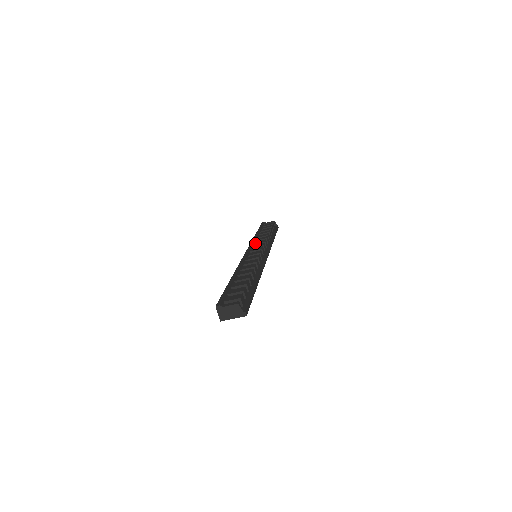
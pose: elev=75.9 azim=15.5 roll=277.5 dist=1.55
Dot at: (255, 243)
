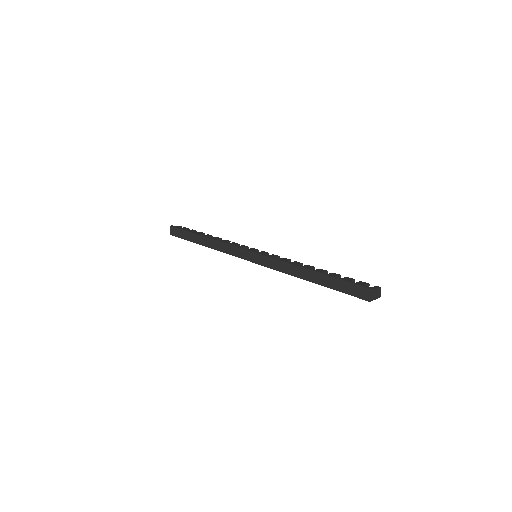
Dot at: (232, 244)
